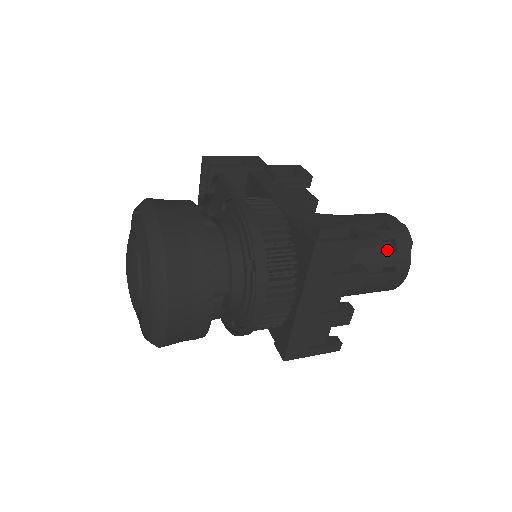
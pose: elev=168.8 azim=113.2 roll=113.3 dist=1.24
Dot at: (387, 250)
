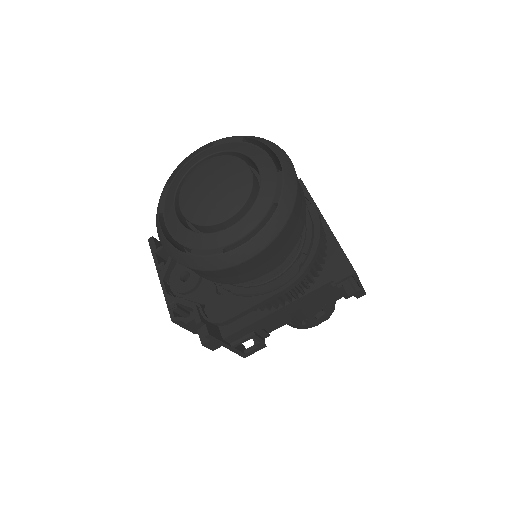
Dot at: occluded
